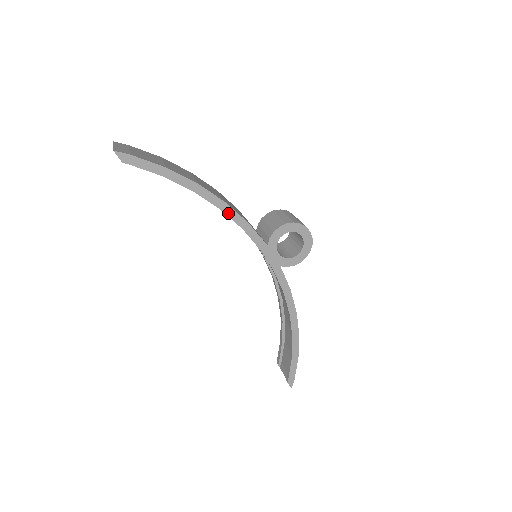
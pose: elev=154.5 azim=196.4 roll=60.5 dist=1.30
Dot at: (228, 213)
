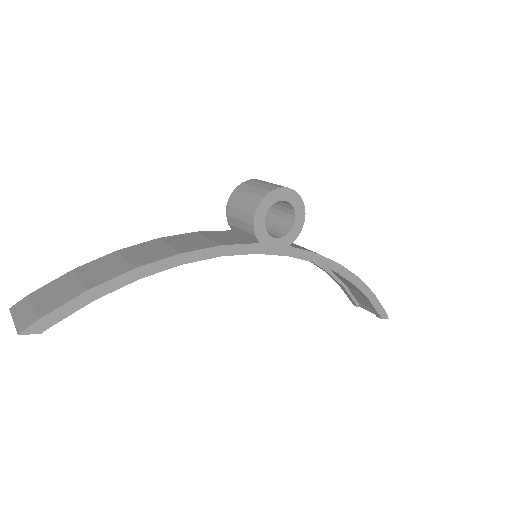
Dot at: (194, 259)
